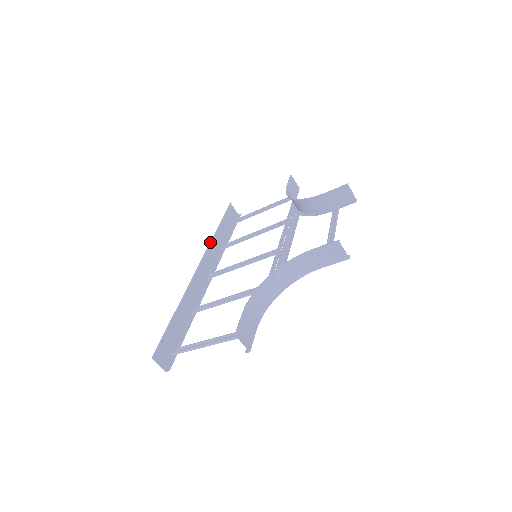
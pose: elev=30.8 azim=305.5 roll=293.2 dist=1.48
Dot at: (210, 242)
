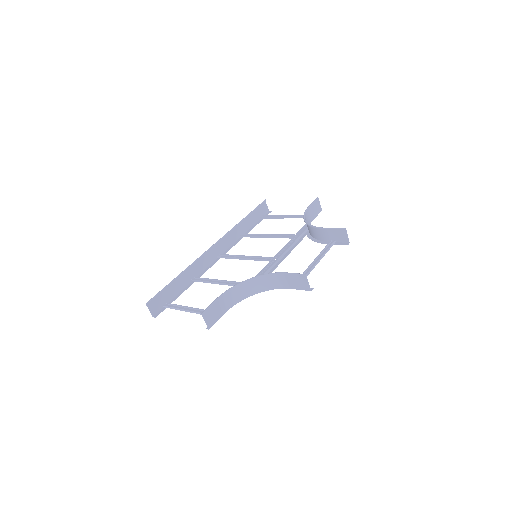
Dot at: (232, 228)
